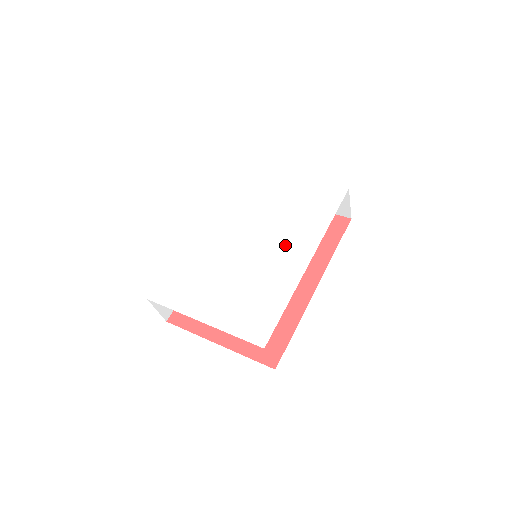
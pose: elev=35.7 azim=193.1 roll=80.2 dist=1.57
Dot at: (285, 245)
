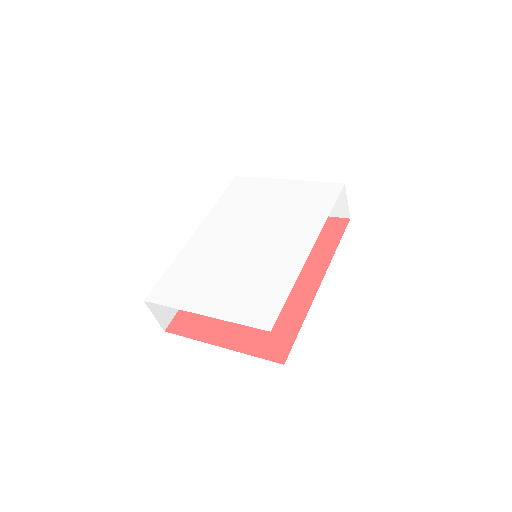
Dot at: (285, 237)
